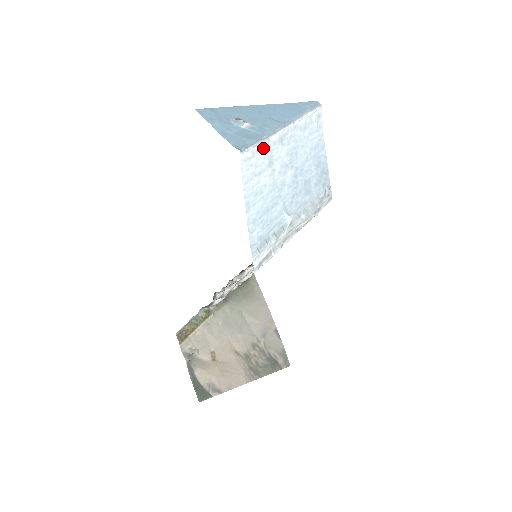
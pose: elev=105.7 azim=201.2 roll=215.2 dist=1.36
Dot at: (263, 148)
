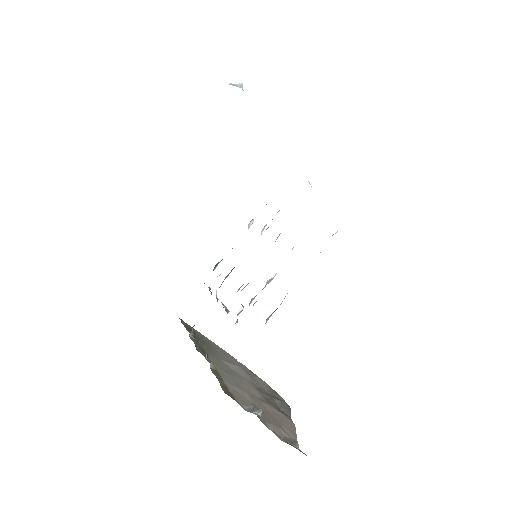
Dot at: occluded
